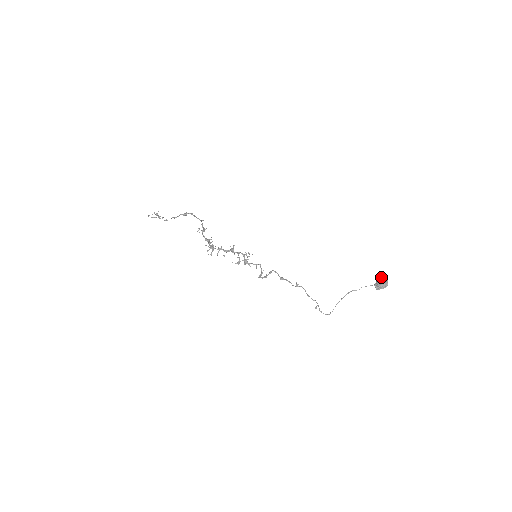
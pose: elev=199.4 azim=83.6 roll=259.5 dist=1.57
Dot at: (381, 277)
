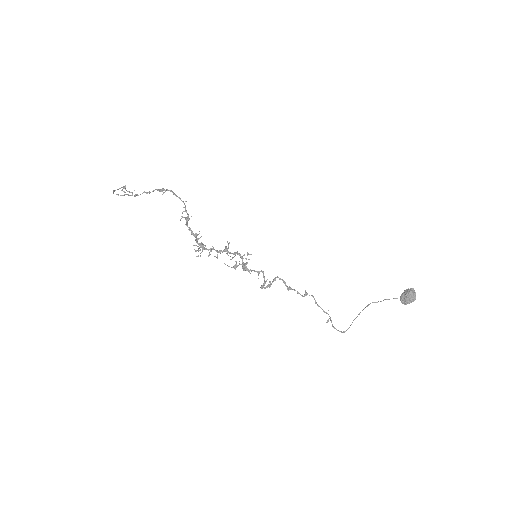
Dot at: (409, 289)
